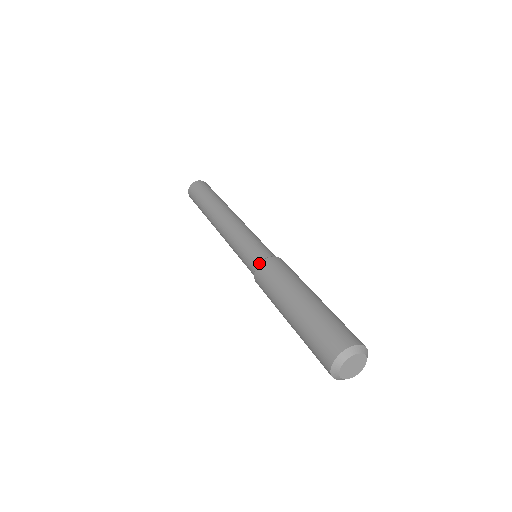
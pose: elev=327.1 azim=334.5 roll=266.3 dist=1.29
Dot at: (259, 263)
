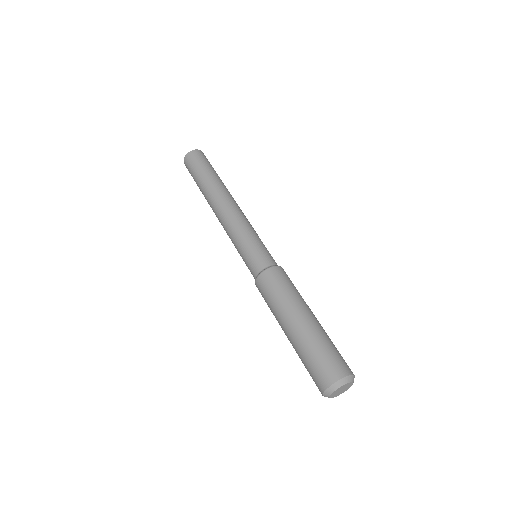
Dot at: (268, 268)
